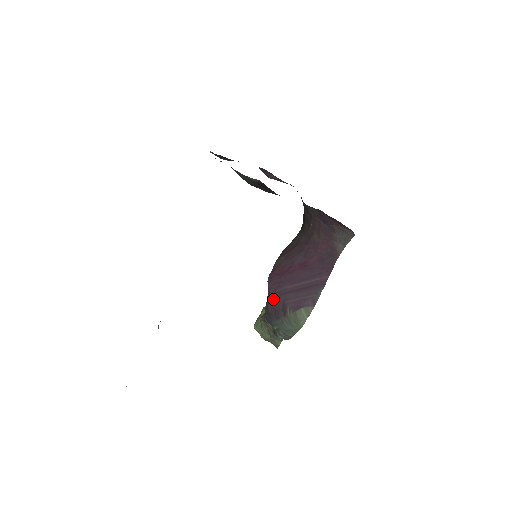
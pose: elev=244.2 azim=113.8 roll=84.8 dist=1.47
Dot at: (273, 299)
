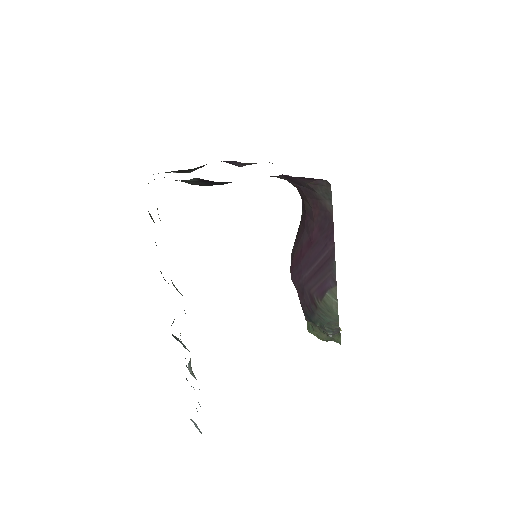
Dot at: (300, 294)
